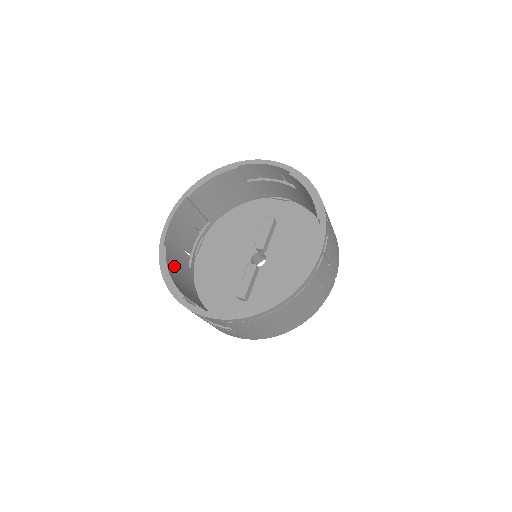
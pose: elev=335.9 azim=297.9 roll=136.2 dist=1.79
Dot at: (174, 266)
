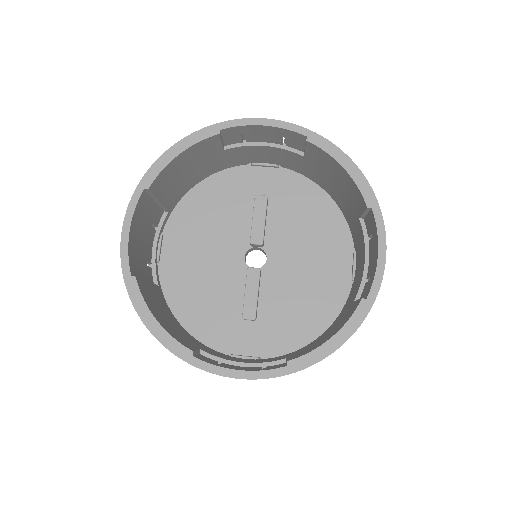
Dot at: (150, 300)
